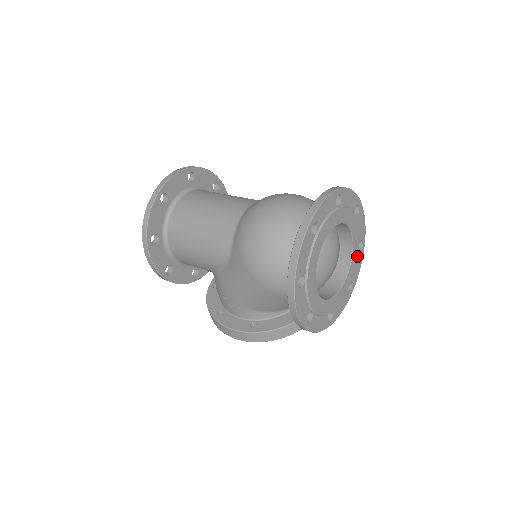
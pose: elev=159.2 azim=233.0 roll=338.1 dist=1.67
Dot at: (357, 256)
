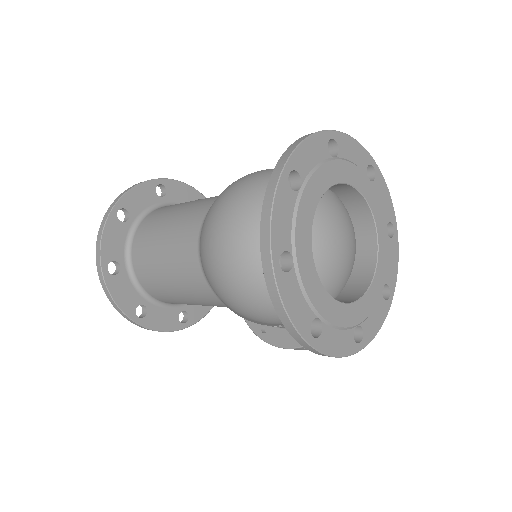
Dot at: (374, 191)
